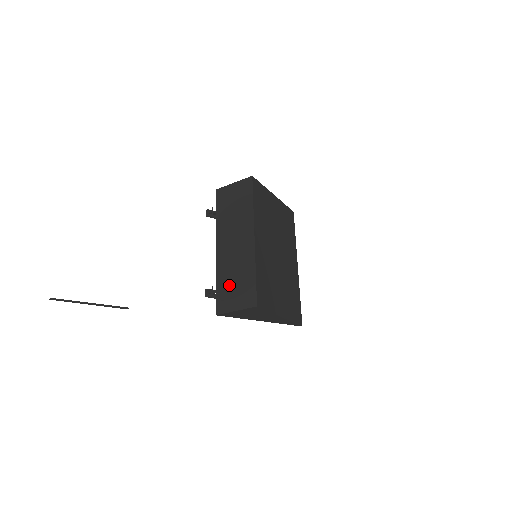
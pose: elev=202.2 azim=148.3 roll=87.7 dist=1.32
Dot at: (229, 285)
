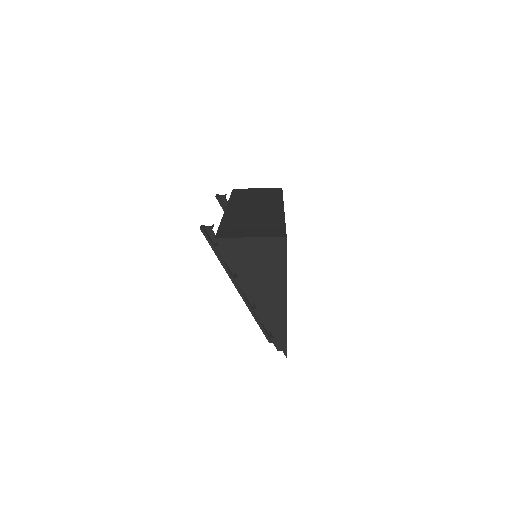
Dot at: (242, 224)
